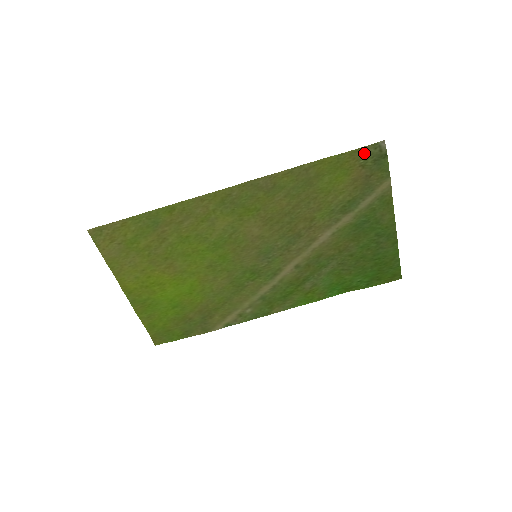
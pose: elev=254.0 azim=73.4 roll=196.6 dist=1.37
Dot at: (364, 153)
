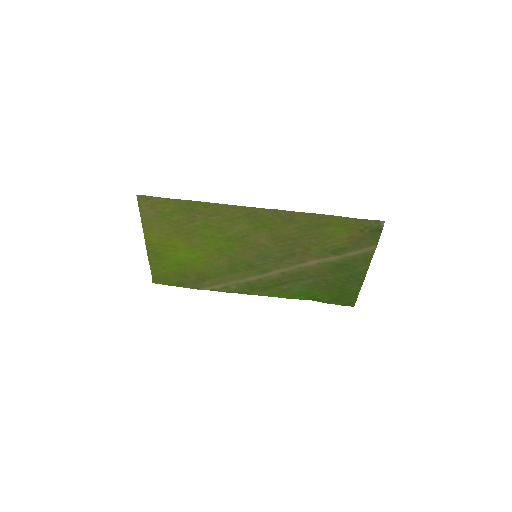
Dot at: (366, 223)
